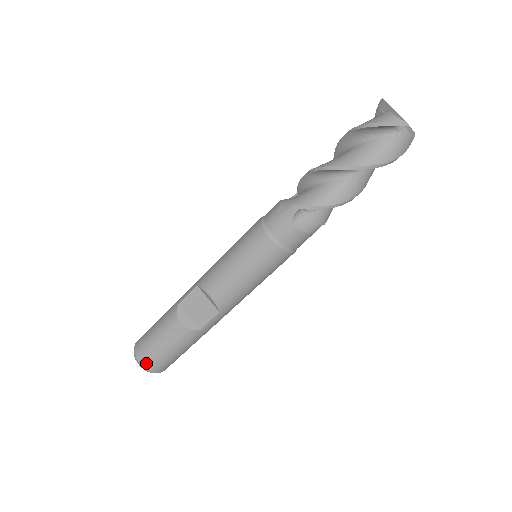
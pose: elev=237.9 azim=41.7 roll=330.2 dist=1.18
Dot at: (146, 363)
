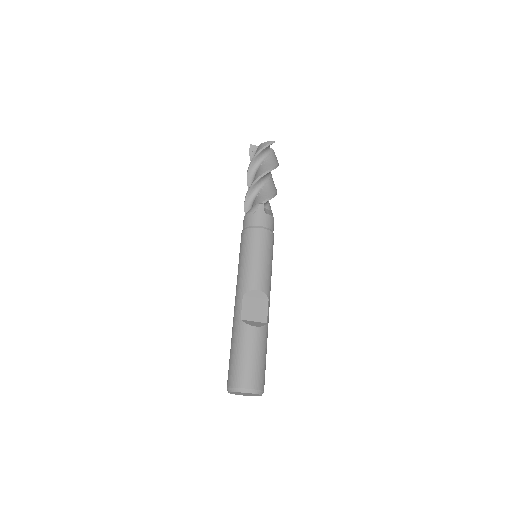
Dot at: (255, 383)
